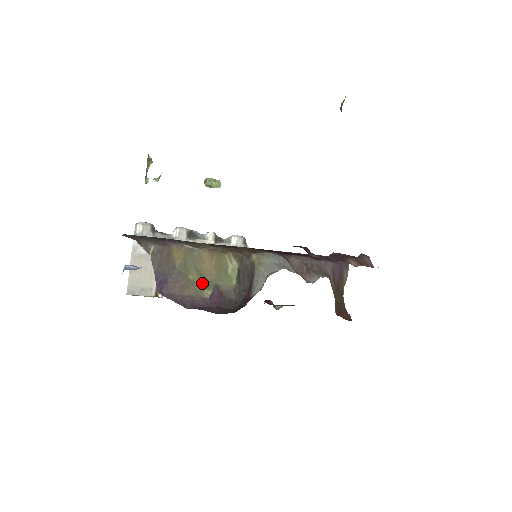
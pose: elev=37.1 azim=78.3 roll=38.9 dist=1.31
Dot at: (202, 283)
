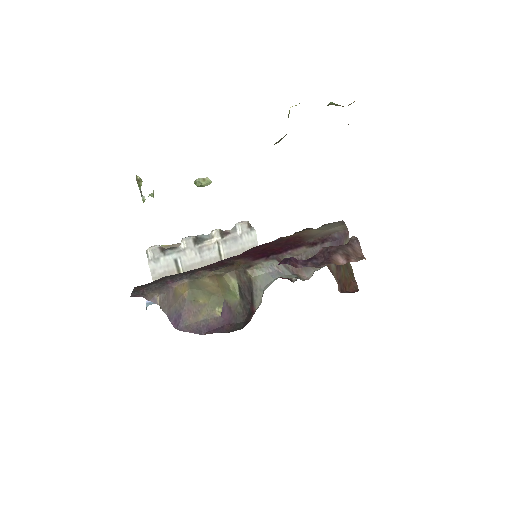
Dot at: (212, 302)
